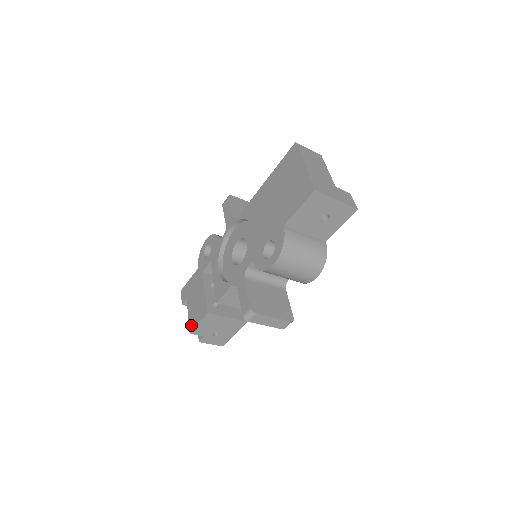
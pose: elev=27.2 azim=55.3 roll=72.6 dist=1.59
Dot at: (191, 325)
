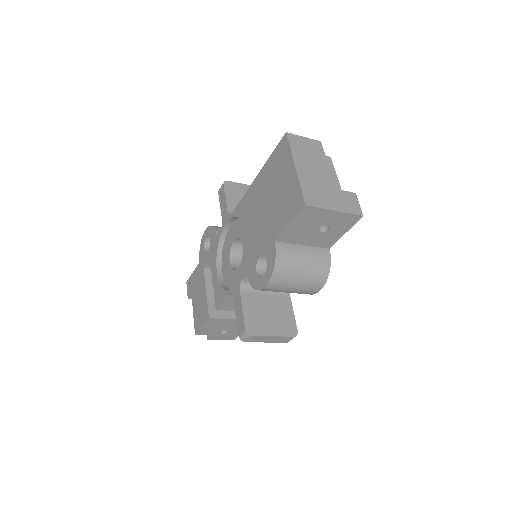
Dot at: (196, 326)
